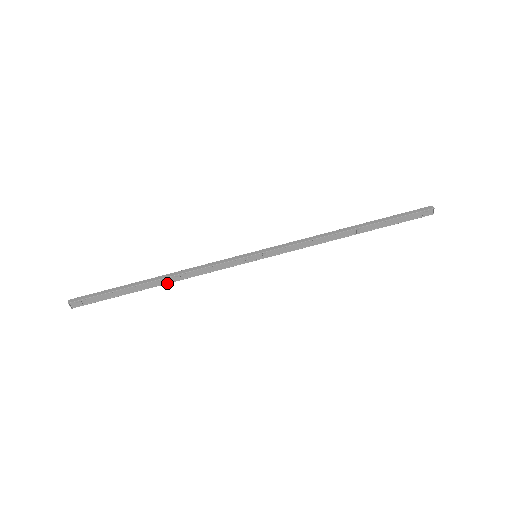
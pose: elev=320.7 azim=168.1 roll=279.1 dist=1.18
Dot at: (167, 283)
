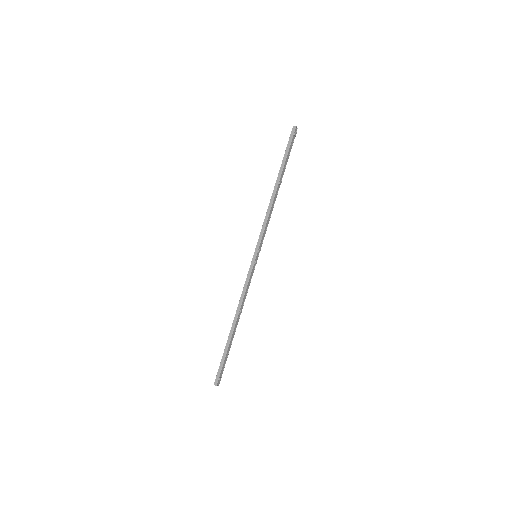
Dot at: occluded
